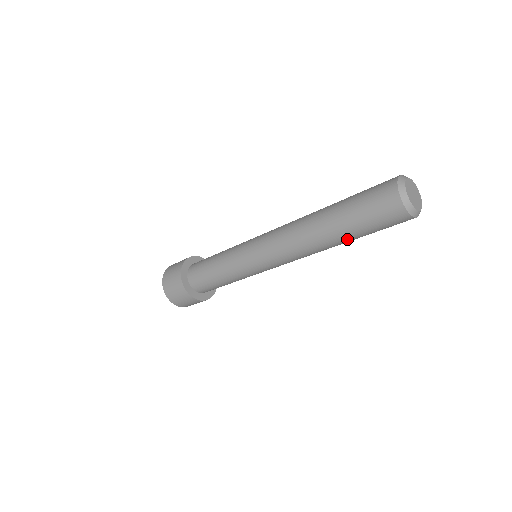
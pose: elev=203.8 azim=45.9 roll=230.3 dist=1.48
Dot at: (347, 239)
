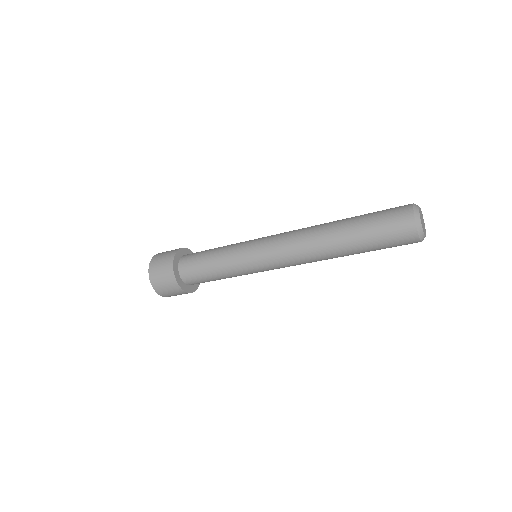
Dot at: (354, 250)
